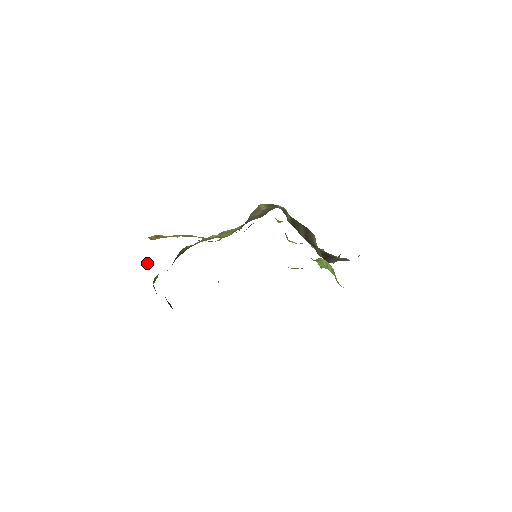
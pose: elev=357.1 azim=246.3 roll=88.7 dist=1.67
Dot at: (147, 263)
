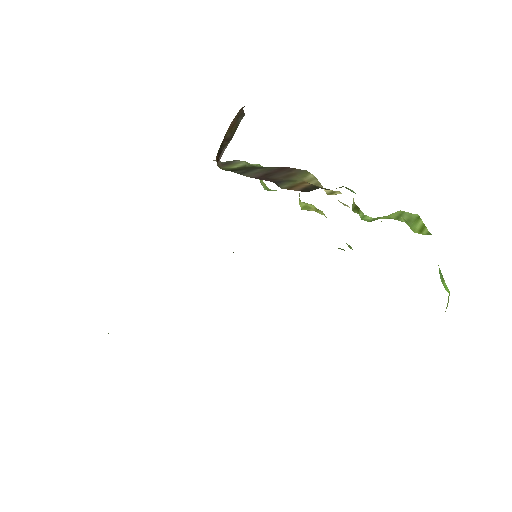
Dot at: occluded
